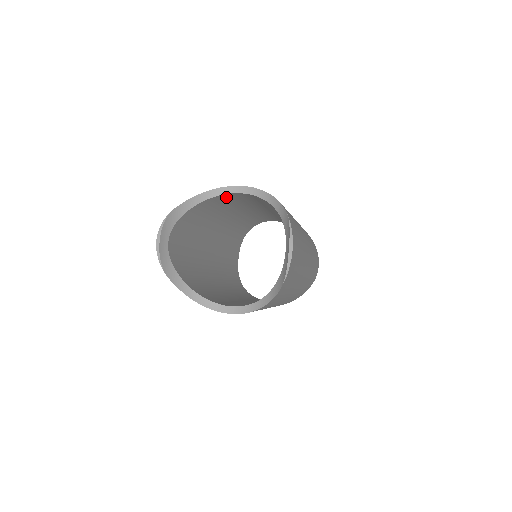
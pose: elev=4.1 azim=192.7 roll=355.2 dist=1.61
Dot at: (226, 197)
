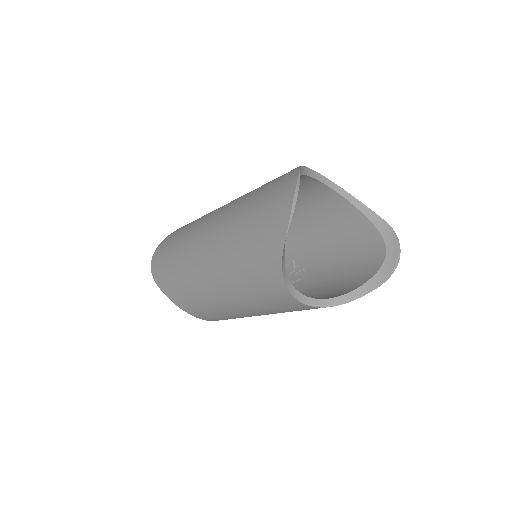
Dot at: (304, 182)
